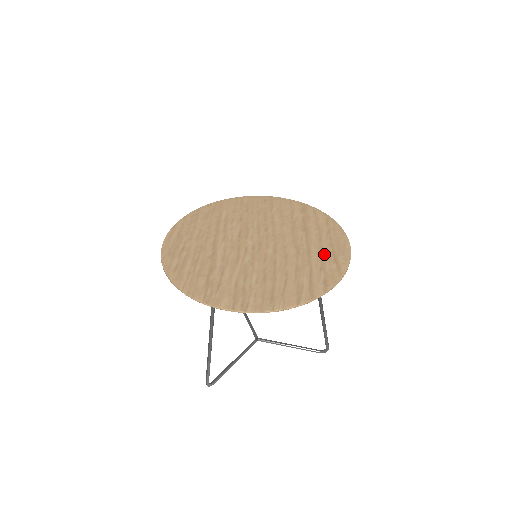
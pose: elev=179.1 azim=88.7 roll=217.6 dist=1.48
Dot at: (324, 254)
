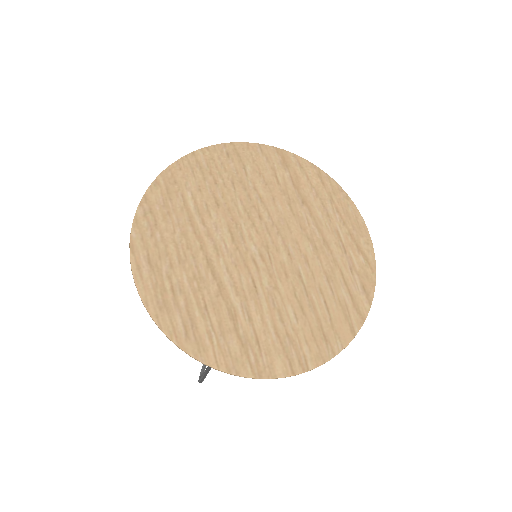
Dot at: (344, 242)
